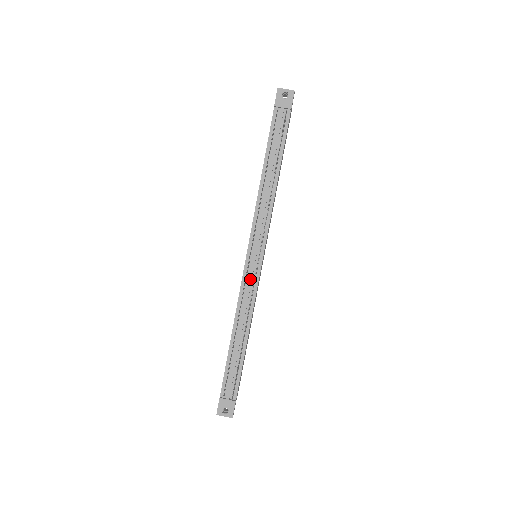
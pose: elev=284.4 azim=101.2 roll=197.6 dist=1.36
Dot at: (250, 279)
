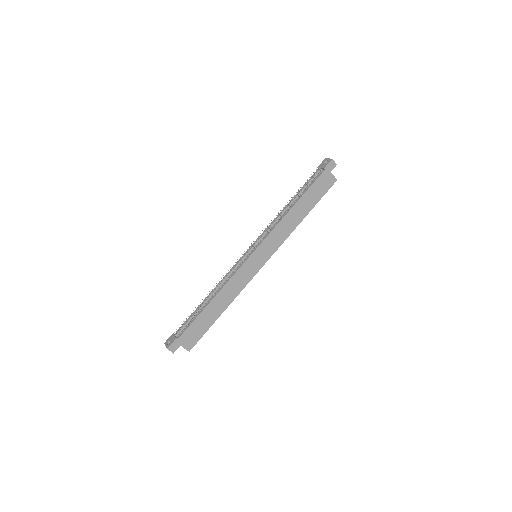
Dot at: (238, 263)
